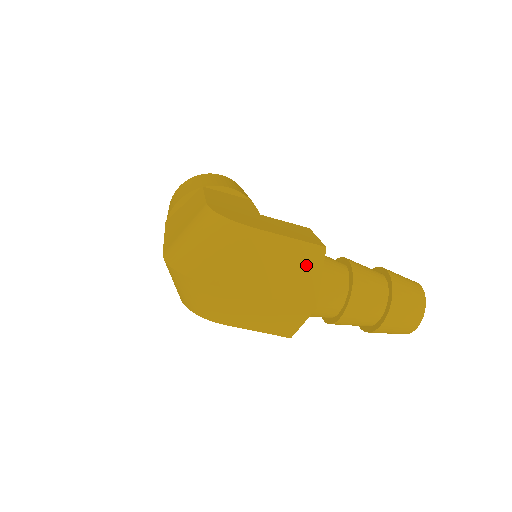
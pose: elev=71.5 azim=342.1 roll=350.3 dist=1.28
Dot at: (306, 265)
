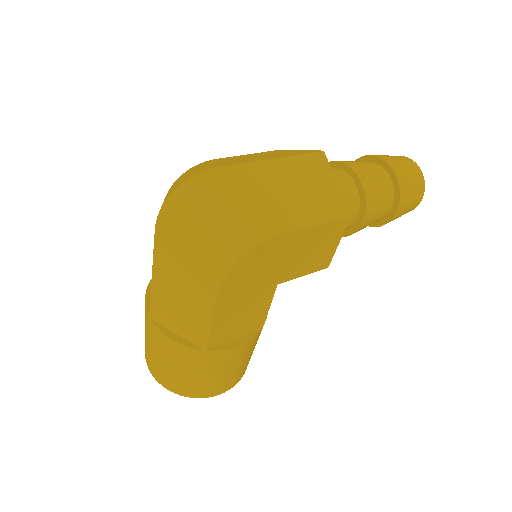
Dot at: (280, 152)
